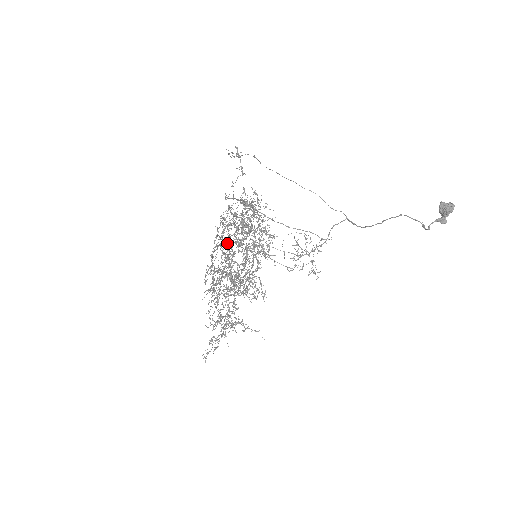
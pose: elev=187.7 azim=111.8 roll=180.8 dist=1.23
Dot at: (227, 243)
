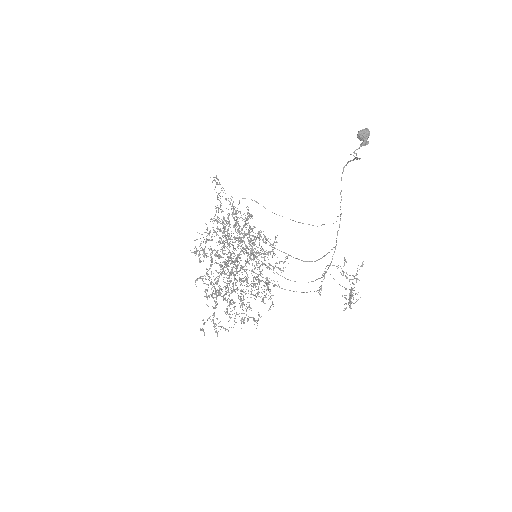
Dot at: (214, 231)
